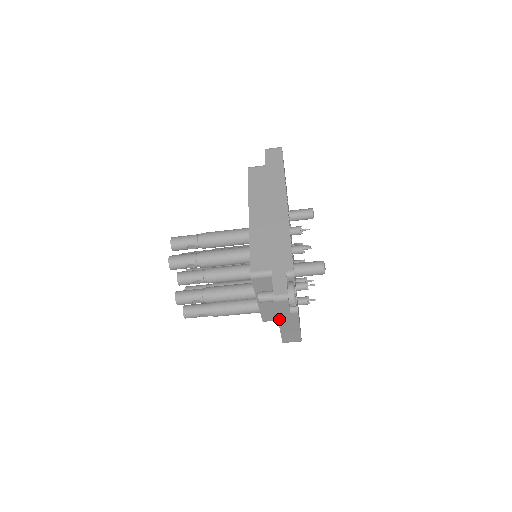
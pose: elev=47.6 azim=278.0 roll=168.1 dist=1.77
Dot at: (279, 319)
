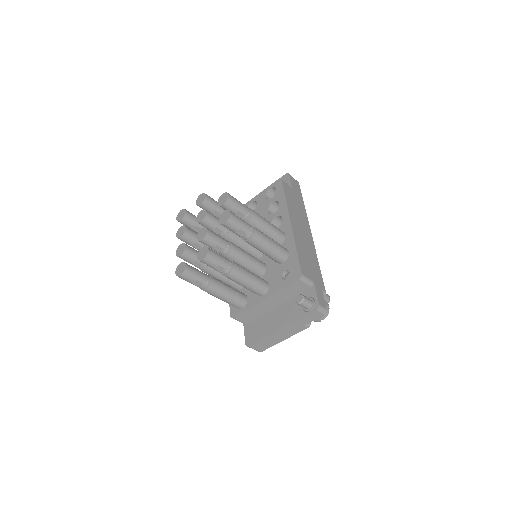
Dot at: (289, 325)
